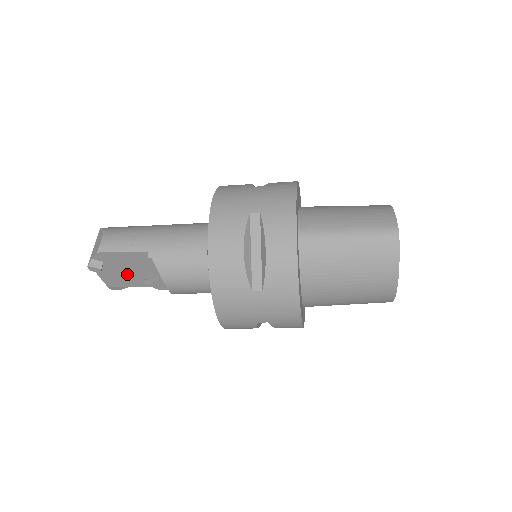
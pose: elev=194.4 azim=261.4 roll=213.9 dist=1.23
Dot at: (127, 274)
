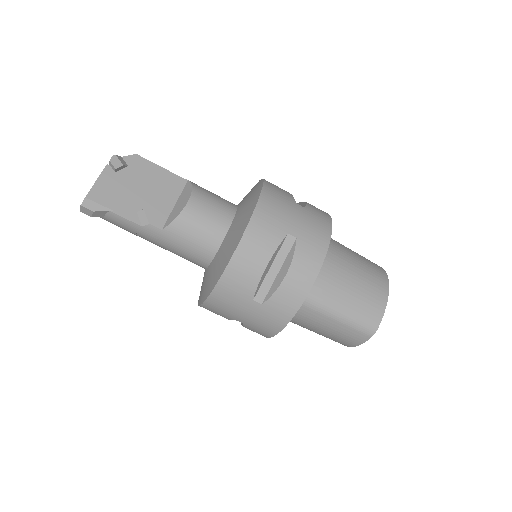
Dot at: (131, 193)
